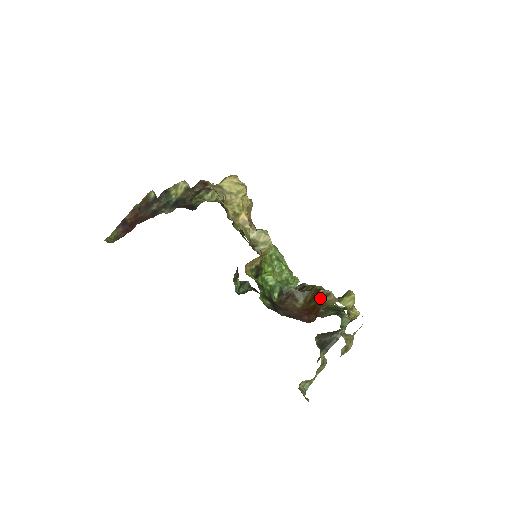
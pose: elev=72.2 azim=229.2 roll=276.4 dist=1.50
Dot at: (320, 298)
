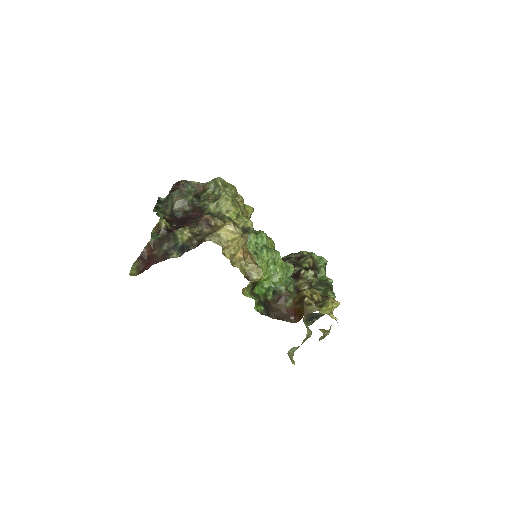
Dot at: (304, 305)
